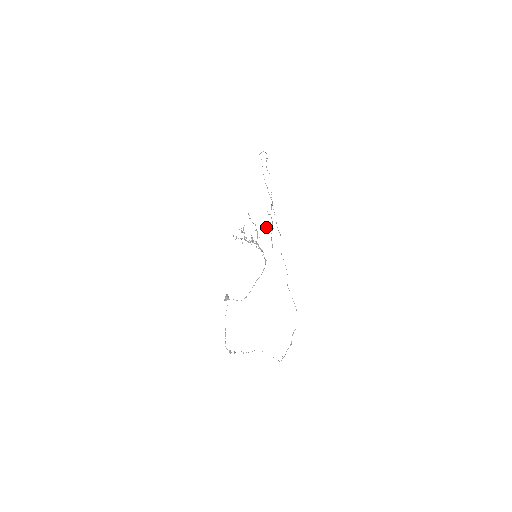
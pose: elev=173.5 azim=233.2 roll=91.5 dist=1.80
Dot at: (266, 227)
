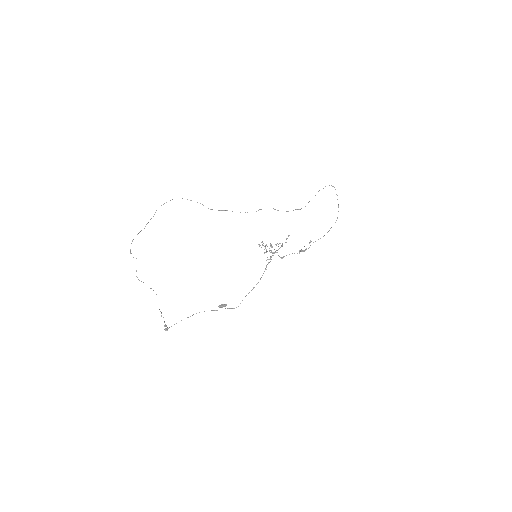
Dot at: occluded
